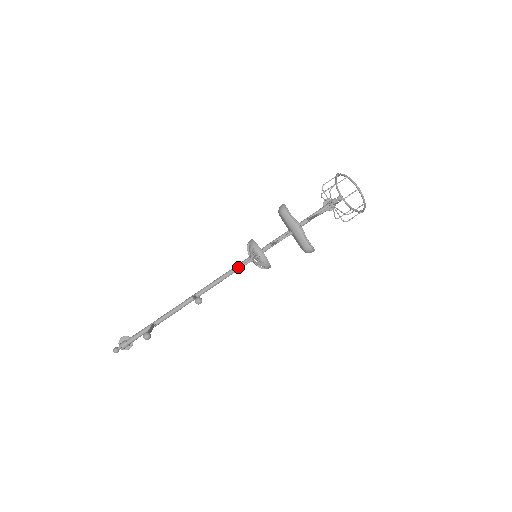
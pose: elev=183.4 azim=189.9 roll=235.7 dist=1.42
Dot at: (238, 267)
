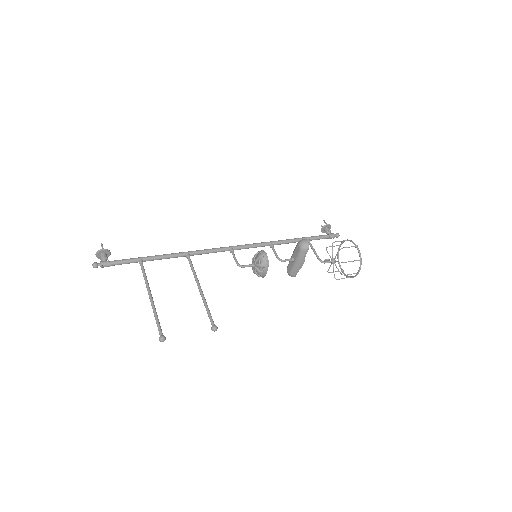
Dot at: (241, 266)
